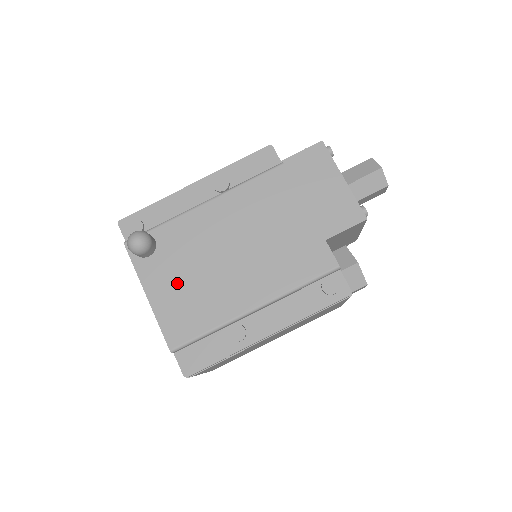
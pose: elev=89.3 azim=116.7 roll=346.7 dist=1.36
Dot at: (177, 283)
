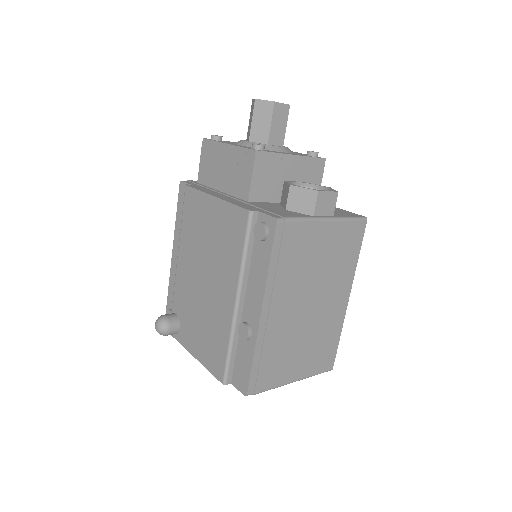
Dot at: (198, 331)
